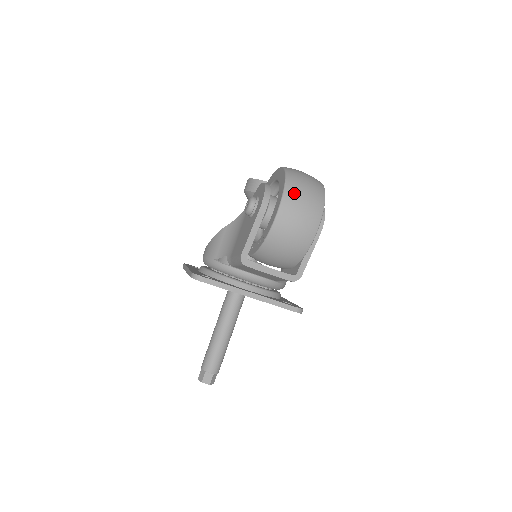
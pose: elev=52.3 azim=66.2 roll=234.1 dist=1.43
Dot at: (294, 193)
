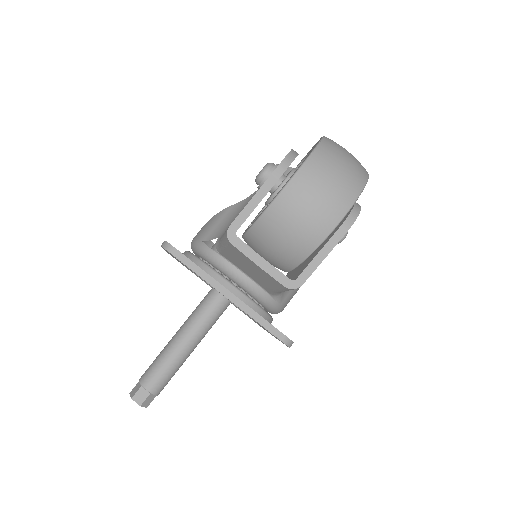
Dot at: (325, 159)
